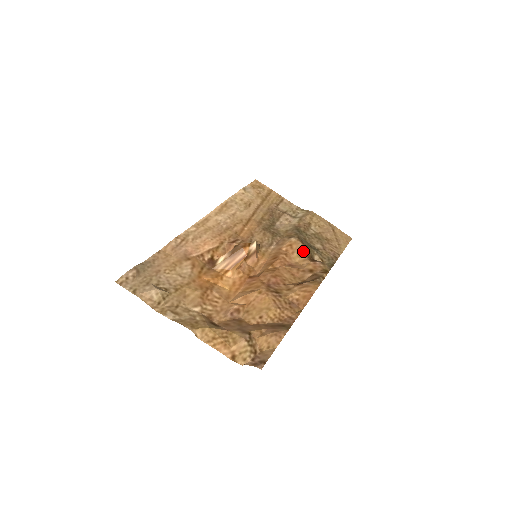
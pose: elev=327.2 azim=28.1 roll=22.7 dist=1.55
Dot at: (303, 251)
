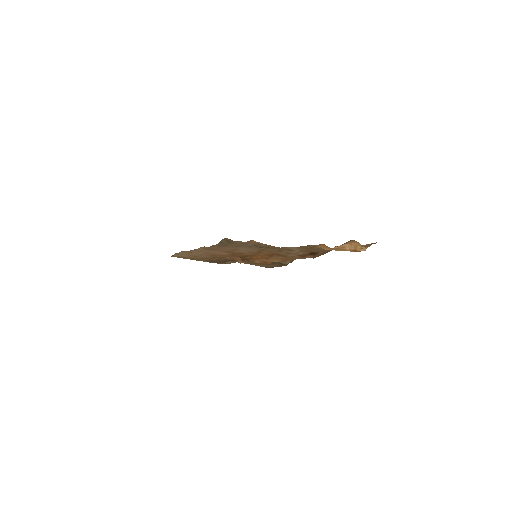
Dot at: occluded
